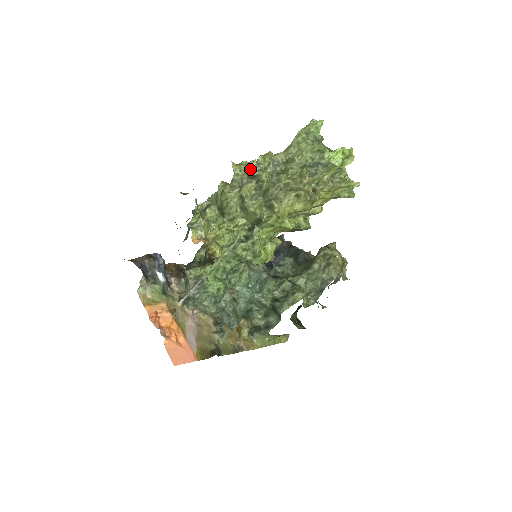
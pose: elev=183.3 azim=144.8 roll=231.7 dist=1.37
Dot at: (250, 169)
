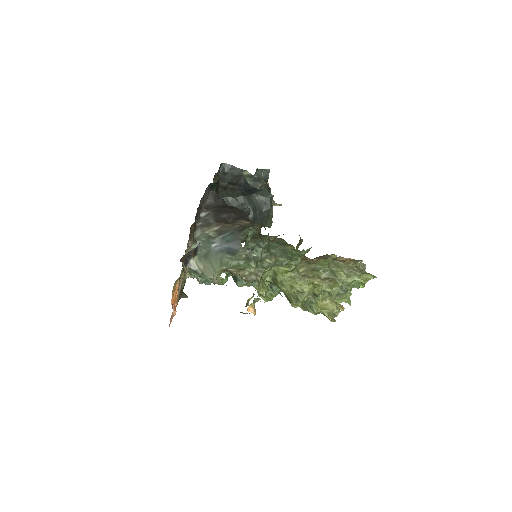
Dot at: (319, 294)
